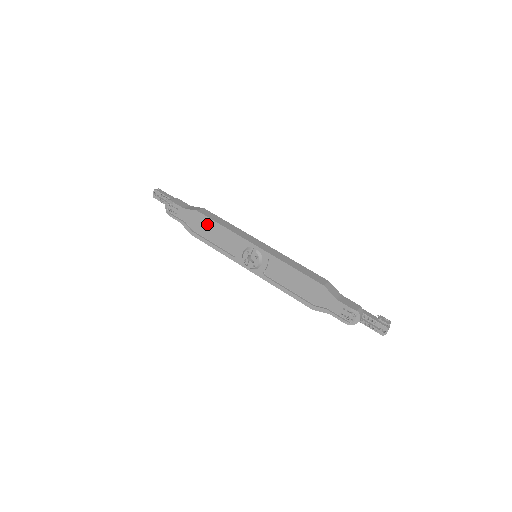
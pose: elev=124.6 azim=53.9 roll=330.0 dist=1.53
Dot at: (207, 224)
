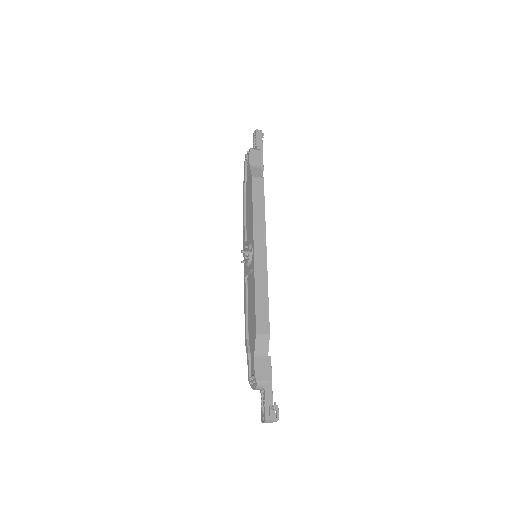
Dot at: occluded
